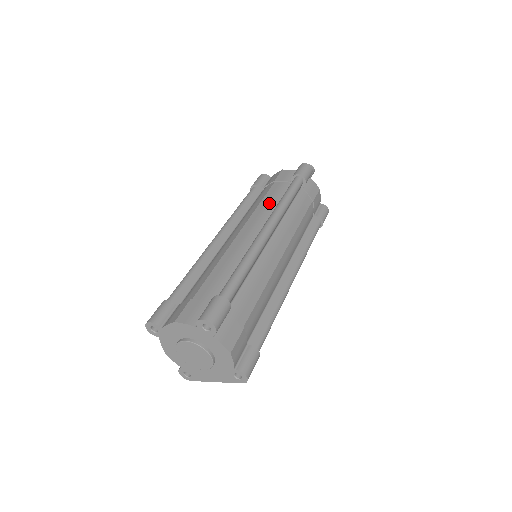
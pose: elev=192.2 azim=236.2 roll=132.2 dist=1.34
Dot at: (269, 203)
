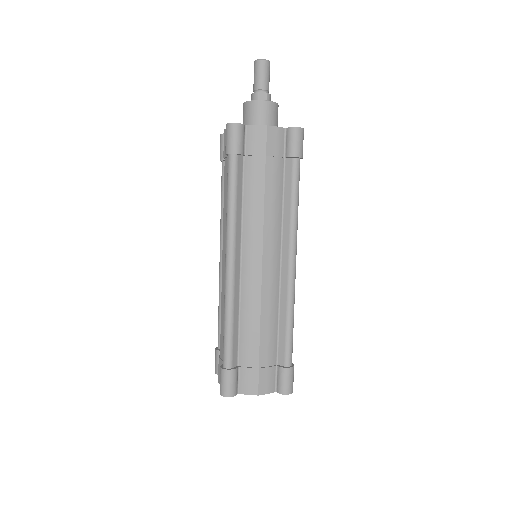
Dot at: (275, 208)
